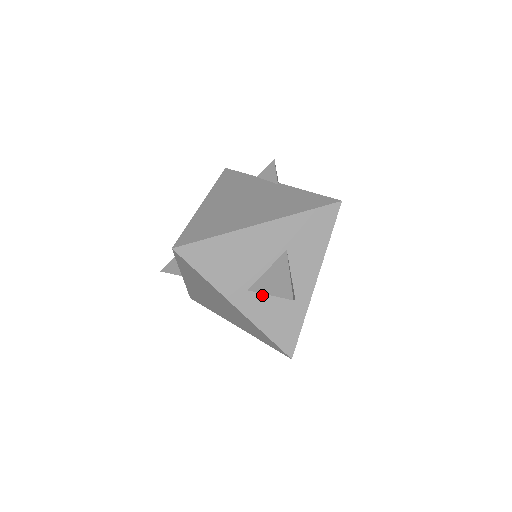
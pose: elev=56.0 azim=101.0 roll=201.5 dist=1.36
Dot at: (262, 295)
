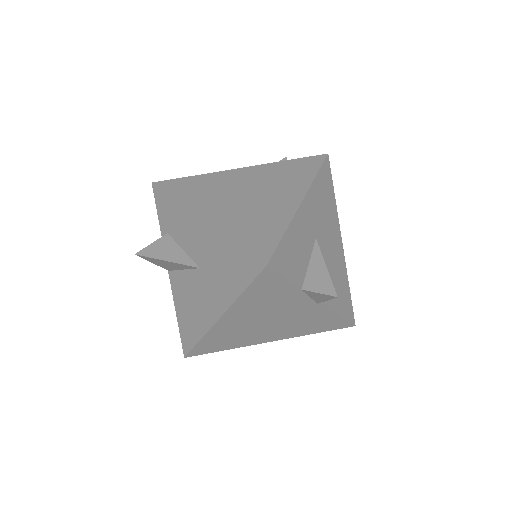
Dot at: occluded
